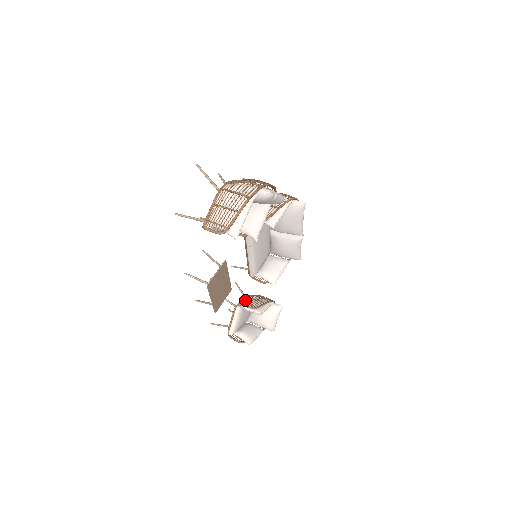
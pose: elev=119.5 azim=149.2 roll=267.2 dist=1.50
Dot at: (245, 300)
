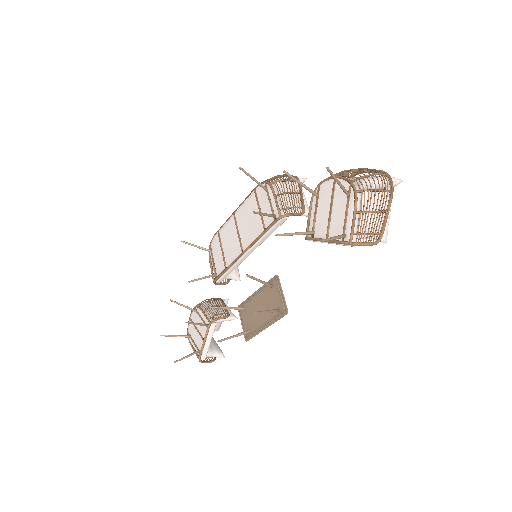
Dot at: (212, 313)
